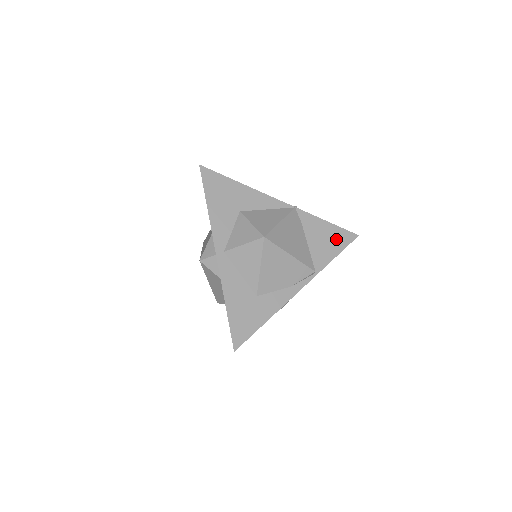
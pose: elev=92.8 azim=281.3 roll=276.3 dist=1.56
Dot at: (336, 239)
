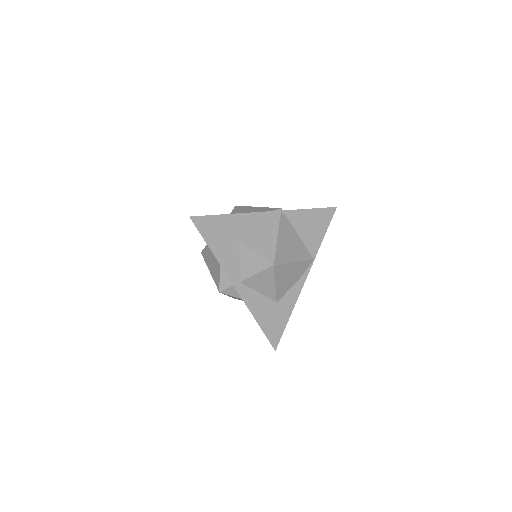
Dot at: (320, 221)
